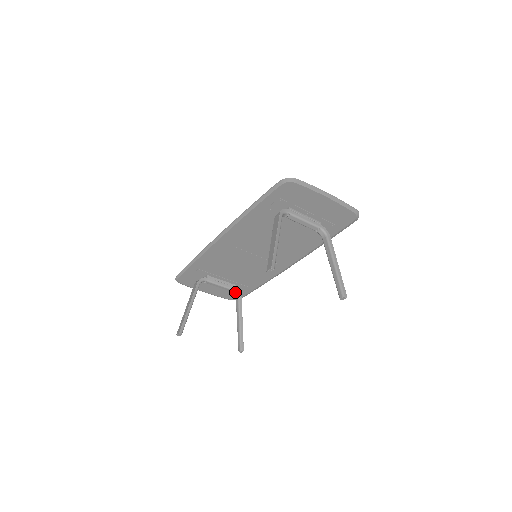
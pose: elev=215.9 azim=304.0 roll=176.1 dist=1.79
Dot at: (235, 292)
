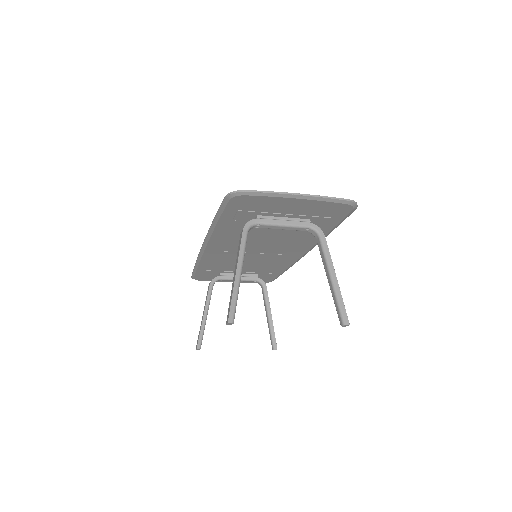
Dot at: (258, 282)
